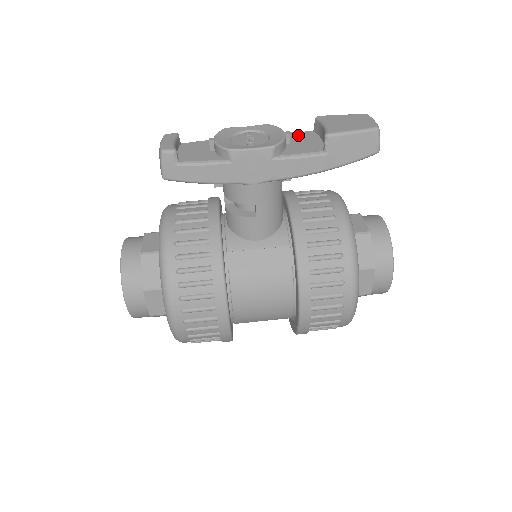
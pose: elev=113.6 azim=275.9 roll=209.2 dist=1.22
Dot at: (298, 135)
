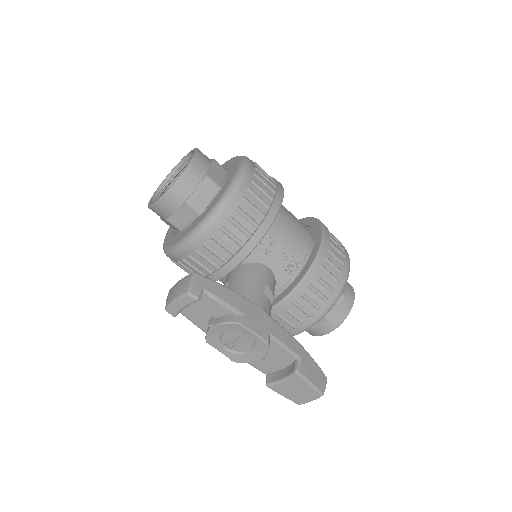
Dot at: (281, 354)
